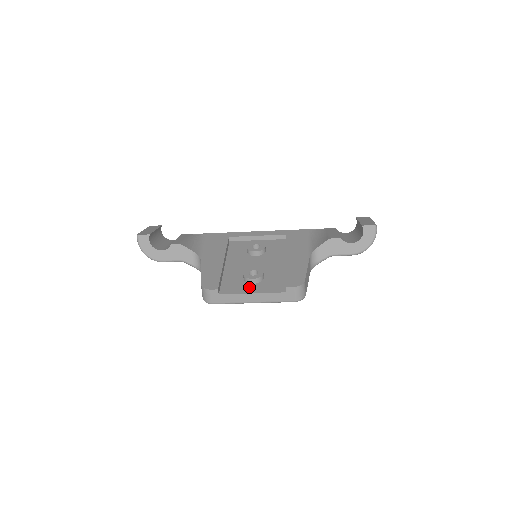
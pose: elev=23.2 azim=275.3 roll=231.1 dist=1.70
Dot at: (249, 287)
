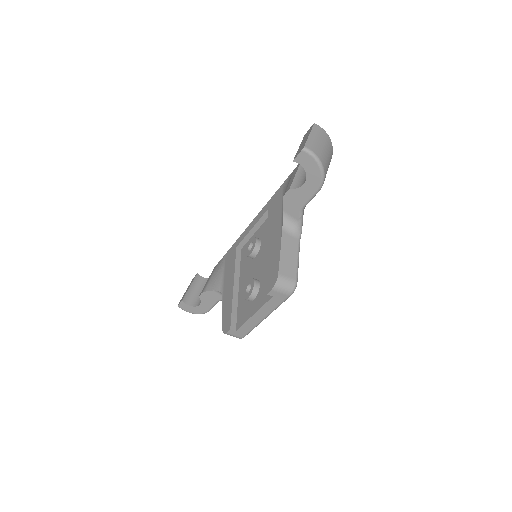
Dot at: (251, 307)
